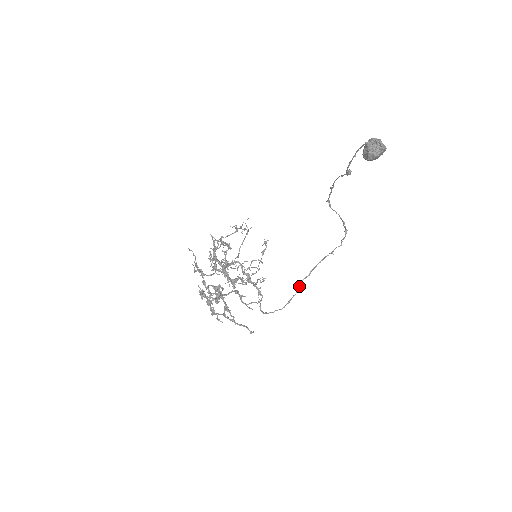
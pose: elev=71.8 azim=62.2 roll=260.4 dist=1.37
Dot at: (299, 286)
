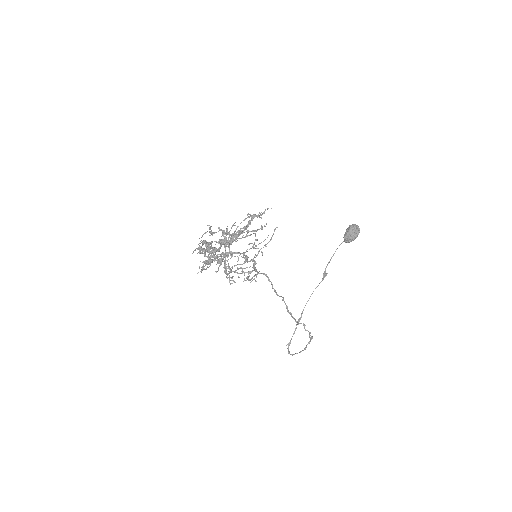
Dot at: (283, 297)
